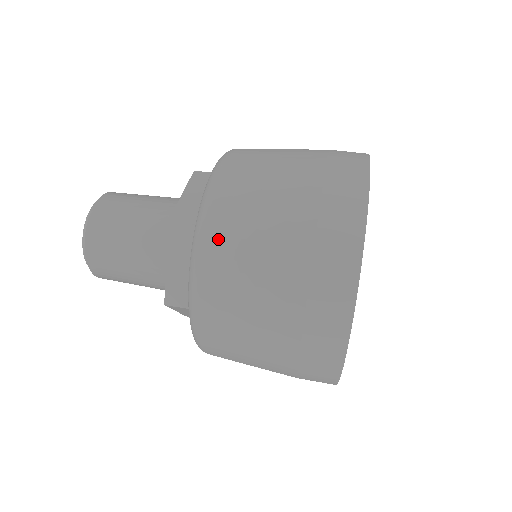
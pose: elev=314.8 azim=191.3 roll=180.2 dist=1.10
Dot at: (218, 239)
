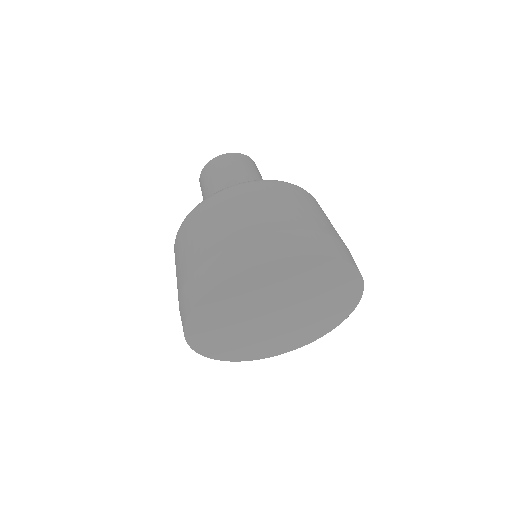
Dot at: (222, 199)
